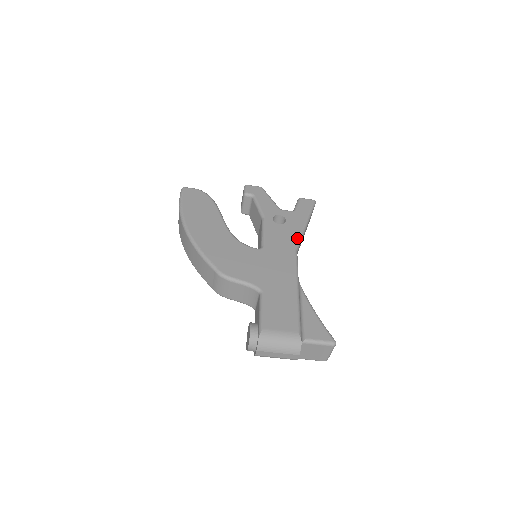
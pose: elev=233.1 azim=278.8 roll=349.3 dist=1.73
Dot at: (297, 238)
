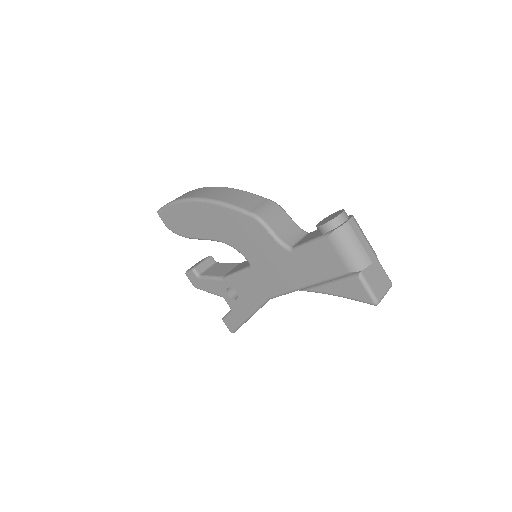
Dot at: occluded
